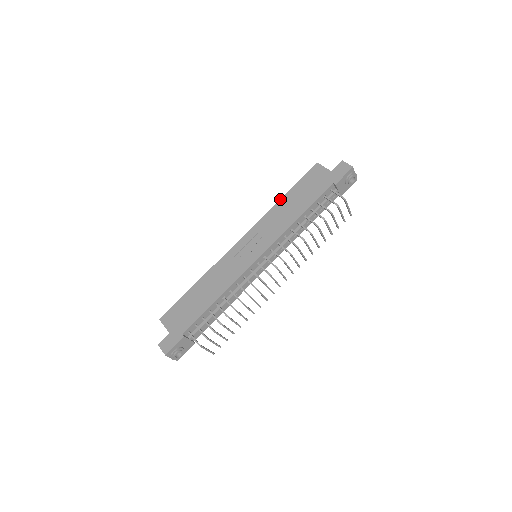
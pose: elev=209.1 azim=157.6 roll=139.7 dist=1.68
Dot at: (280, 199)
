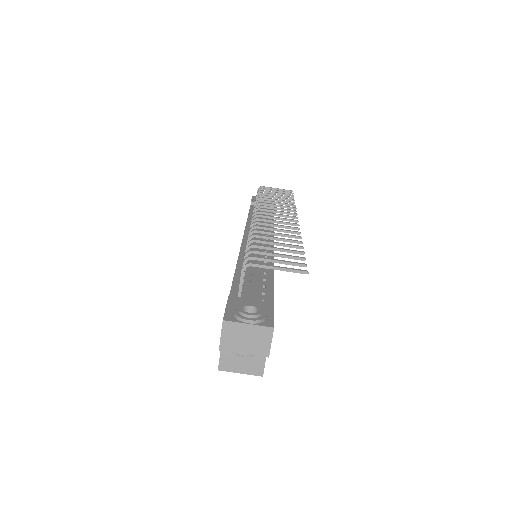
Dot at: occluded
